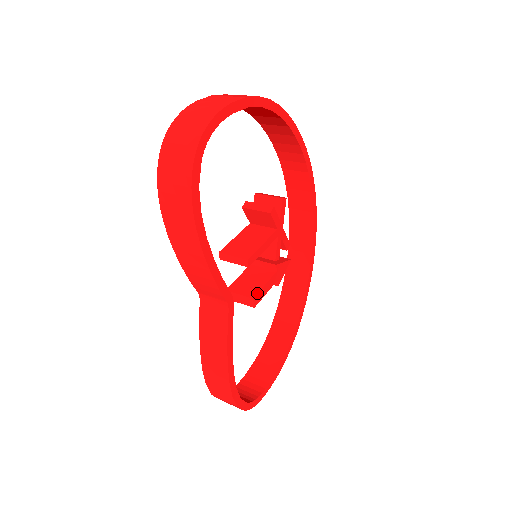
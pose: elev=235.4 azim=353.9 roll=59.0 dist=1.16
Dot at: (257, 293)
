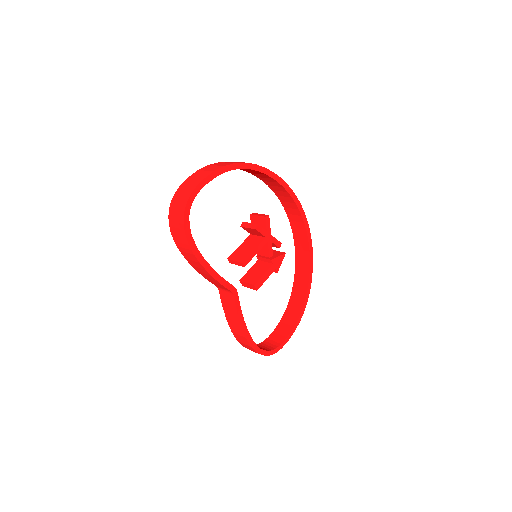
Dot at: (257, 281)
